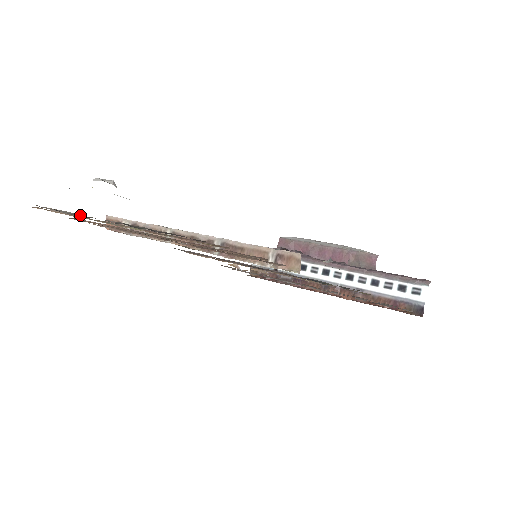
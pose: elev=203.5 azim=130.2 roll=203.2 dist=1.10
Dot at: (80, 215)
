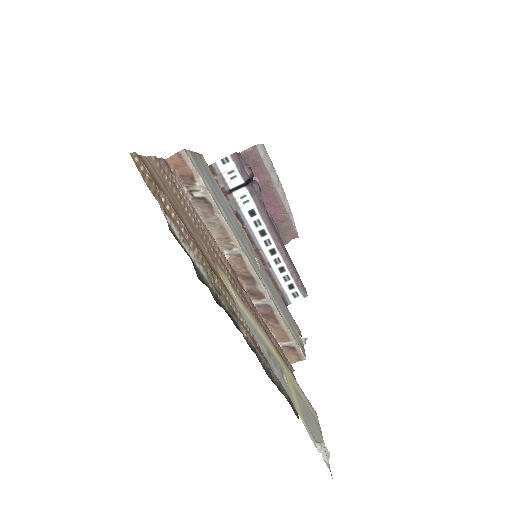
Dot at: (214, 287)
